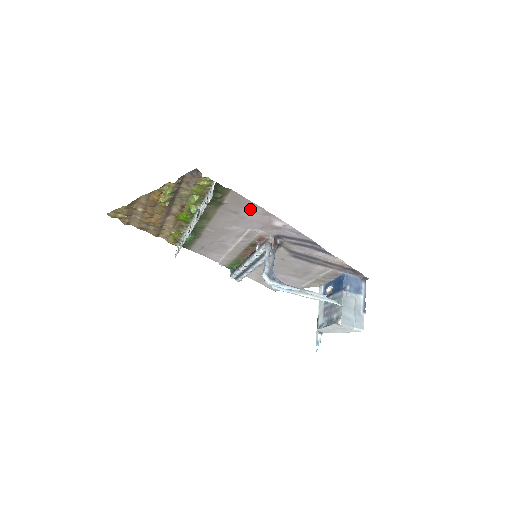
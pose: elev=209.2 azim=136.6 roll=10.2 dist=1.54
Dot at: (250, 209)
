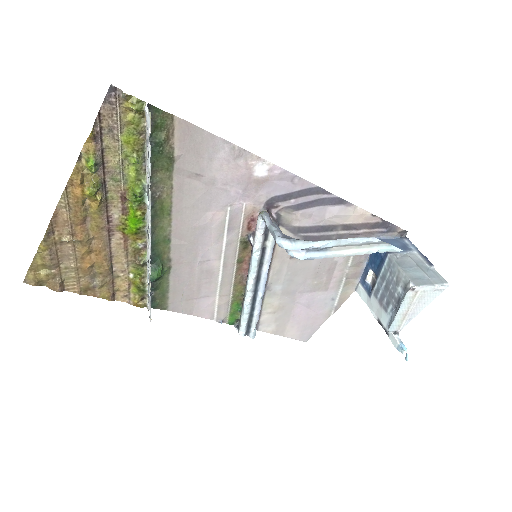
Dot at: (214, 155)
